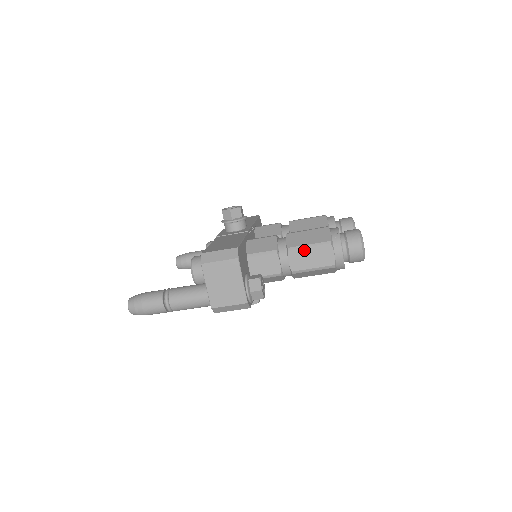
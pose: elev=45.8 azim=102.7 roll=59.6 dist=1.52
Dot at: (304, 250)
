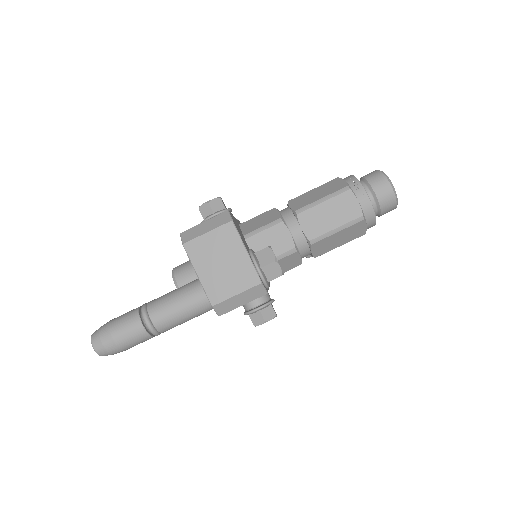
Dot at: (317, 207)
